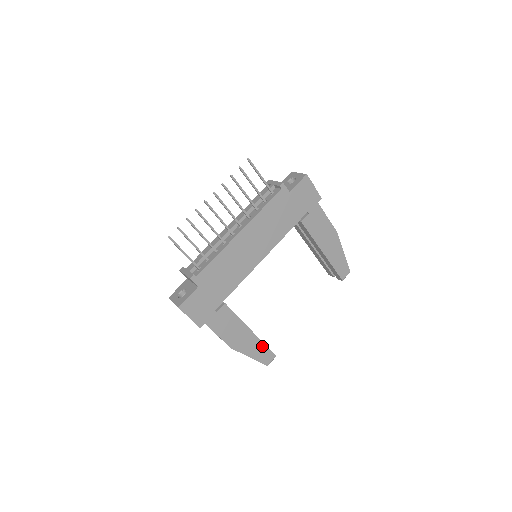
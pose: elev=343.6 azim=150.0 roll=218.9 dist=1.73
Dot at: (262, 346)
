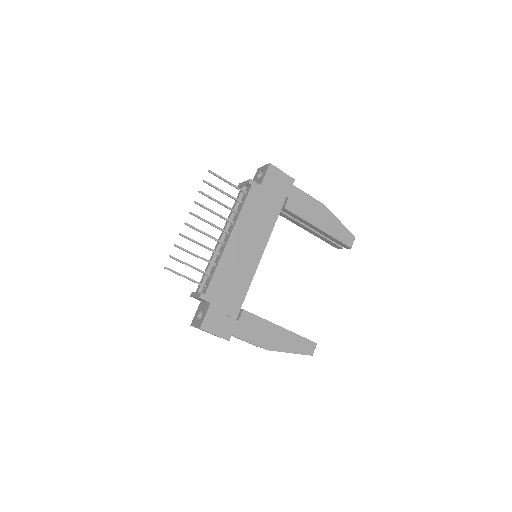
Dot at: (298, 338)
